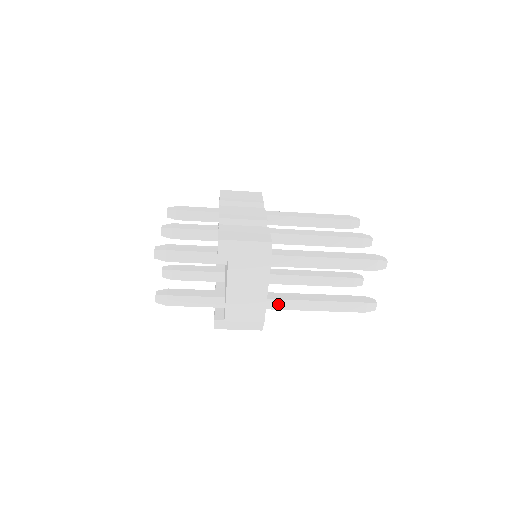
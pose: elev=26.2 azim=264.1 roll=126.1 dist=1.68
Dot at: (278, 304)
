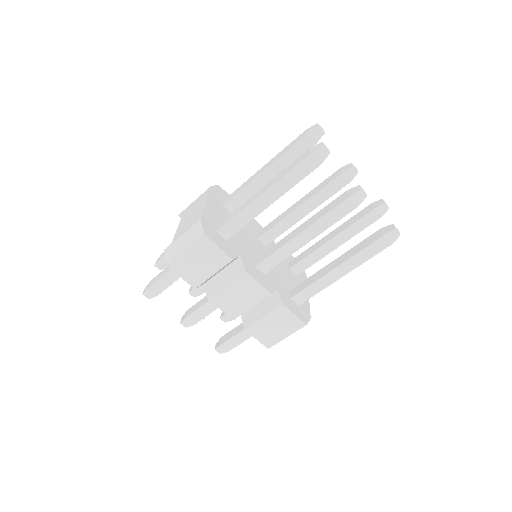
Dot at: (229, 218)
